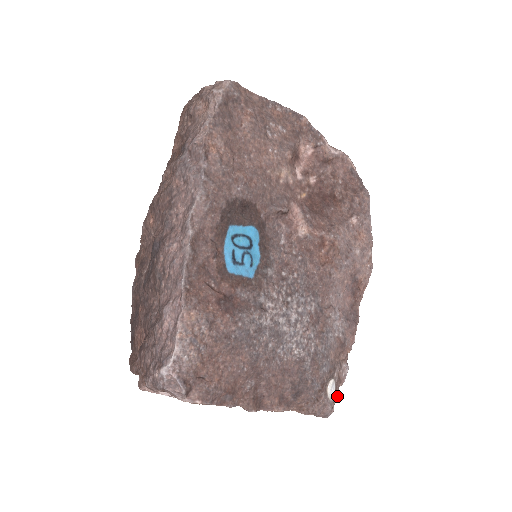
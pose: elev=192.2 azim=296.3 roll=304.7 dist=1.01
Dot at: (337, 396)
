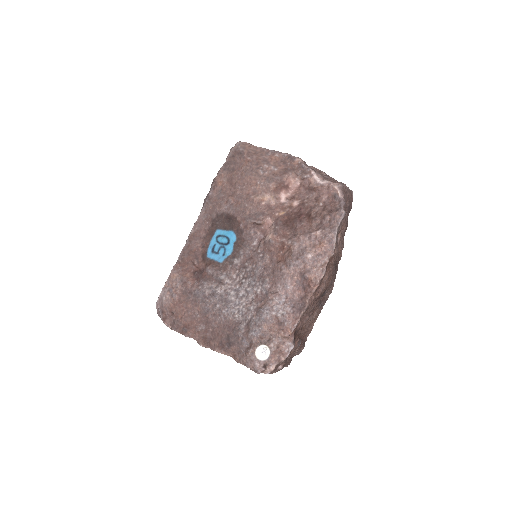
Dot at: (275, 363)
